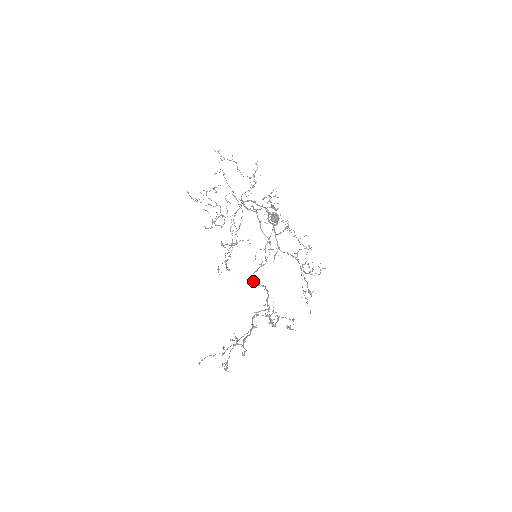
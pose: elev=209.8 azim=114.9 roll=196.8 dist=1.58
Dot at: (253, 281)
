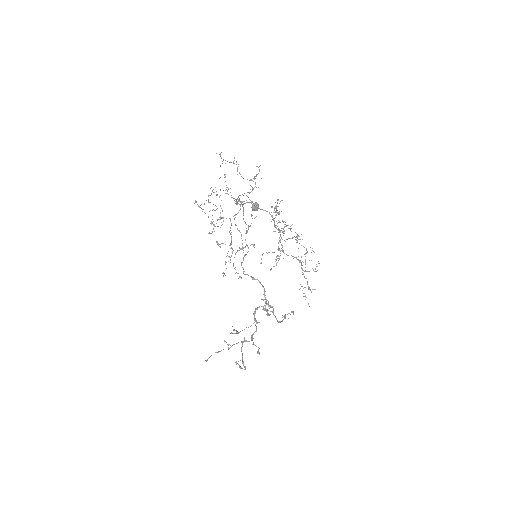
Dot at: (244, 274)
